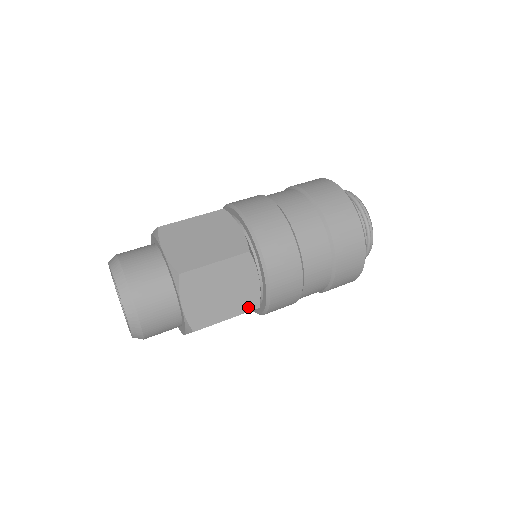
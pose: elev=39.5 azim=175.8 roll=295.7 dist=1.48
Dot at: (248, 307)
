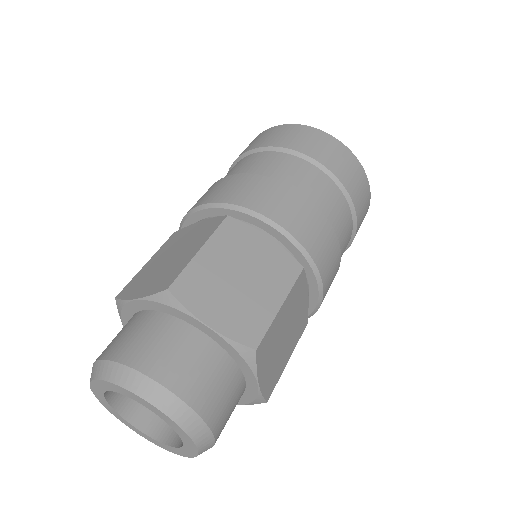
Dot at: (301, 331)
